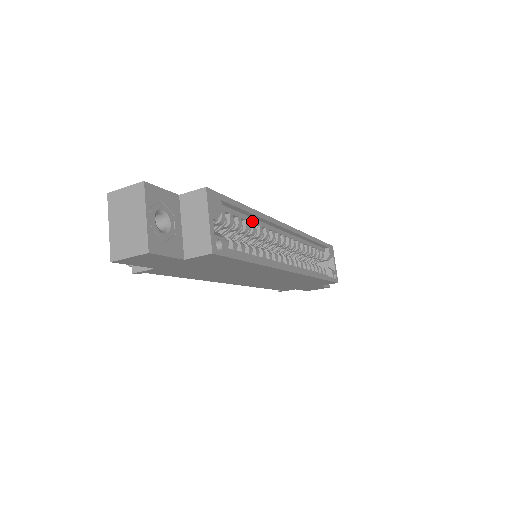
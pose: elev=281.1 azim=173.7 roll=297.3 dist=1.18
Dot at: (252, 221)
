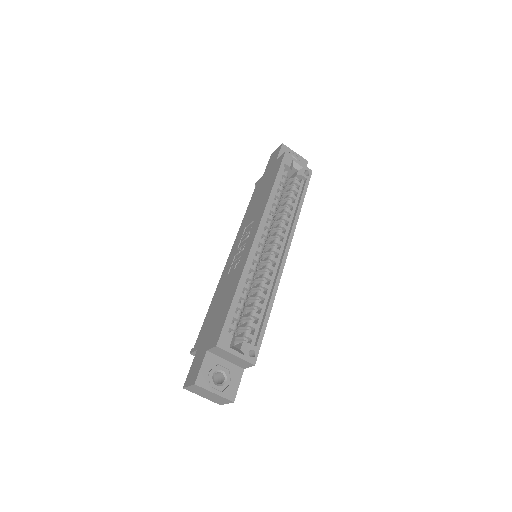
Dot at: (242, 287)
